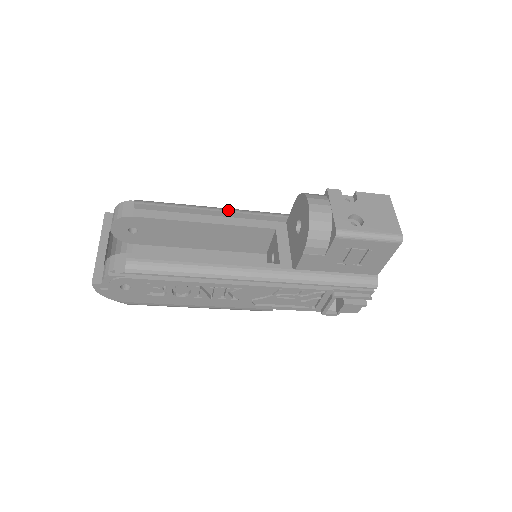
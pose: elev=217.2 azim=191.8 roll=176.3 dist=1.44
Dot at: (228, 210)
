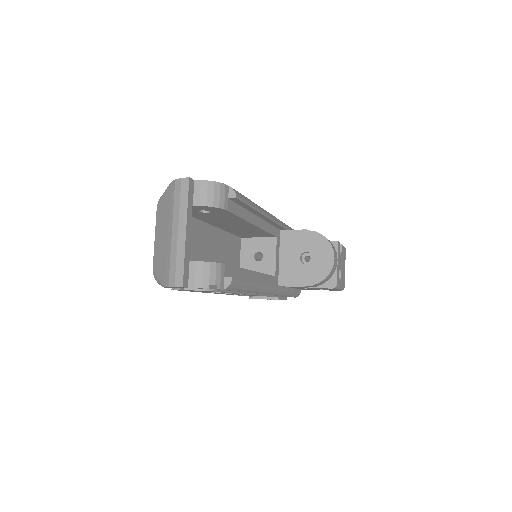
Dot at: (270, 216)
